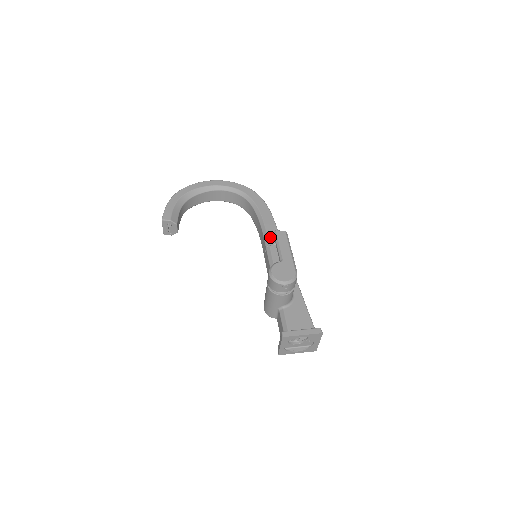
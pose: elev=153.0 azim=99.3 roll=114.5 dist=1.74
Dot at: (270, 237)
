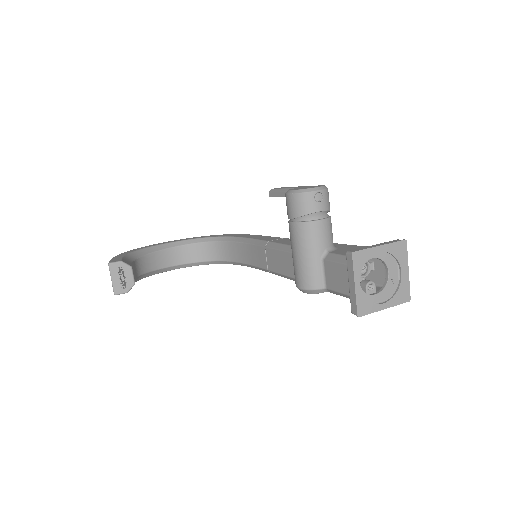
Dot at: (265, 239)
